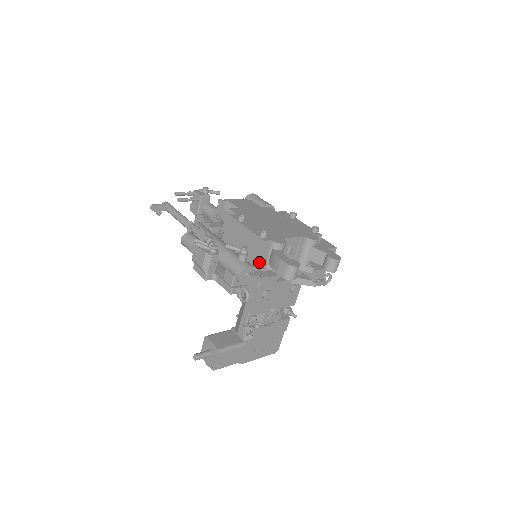
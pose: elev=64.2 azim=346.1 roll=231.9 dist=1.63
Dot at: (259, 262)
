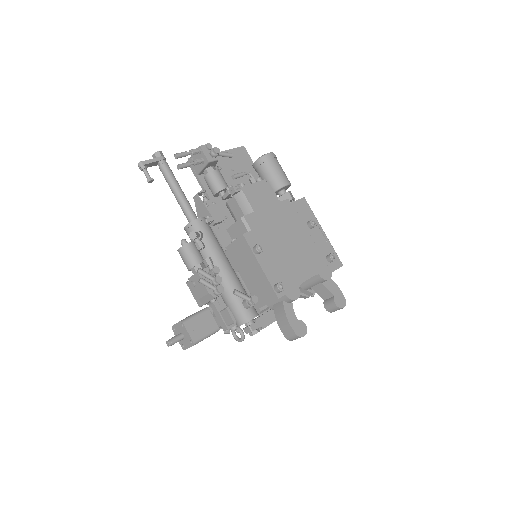
Dot at: (264, 305)
